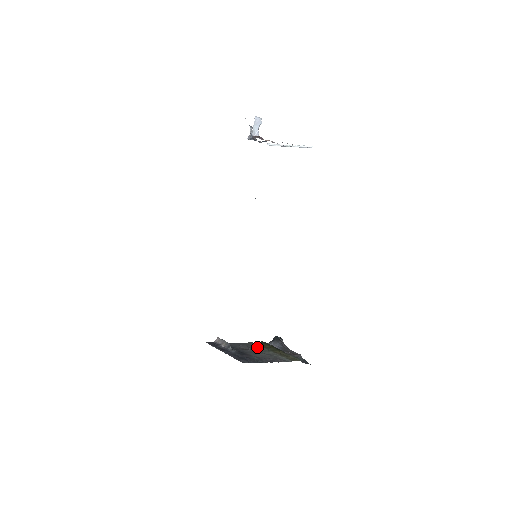
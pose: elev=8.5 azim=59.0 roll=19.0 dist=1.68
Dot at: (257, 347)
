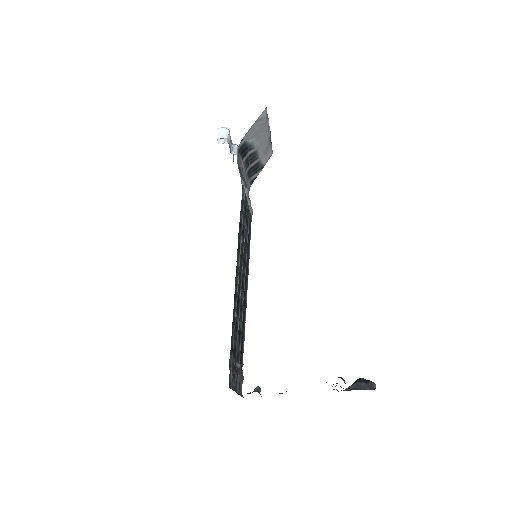
Dot at: occluded
